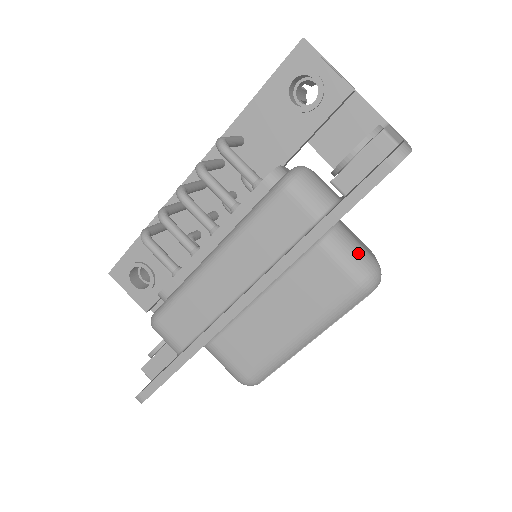
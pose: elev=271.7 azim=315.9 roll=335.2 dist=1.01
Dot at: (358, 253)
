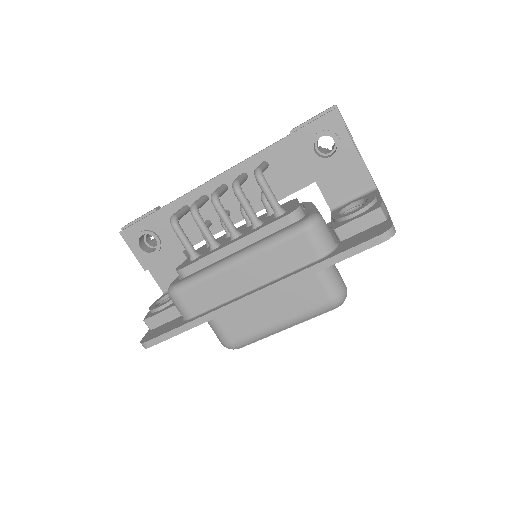
Dot at: (337, 280)
